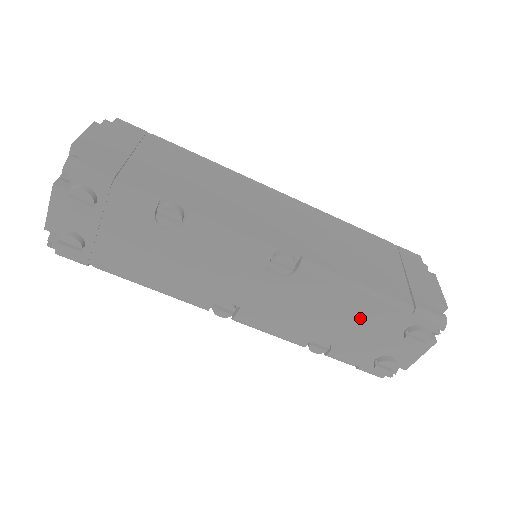
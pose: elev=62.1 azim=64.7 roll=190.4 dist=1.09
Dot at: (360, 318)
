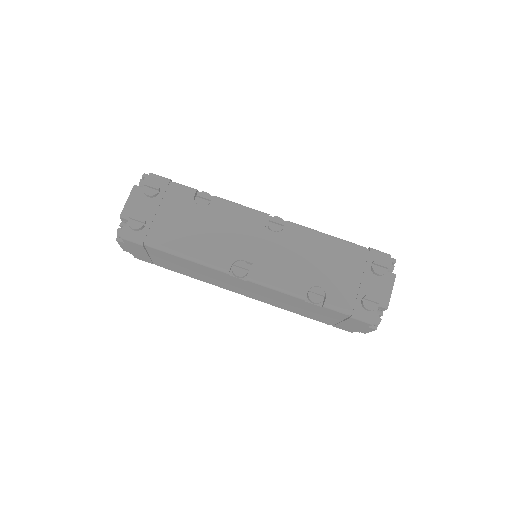
Dot at: (337, 260)
